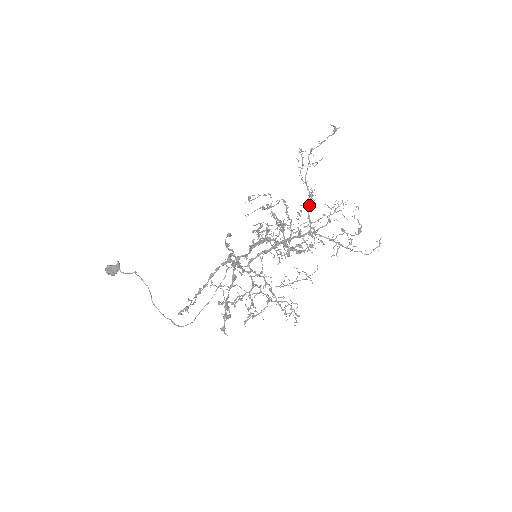
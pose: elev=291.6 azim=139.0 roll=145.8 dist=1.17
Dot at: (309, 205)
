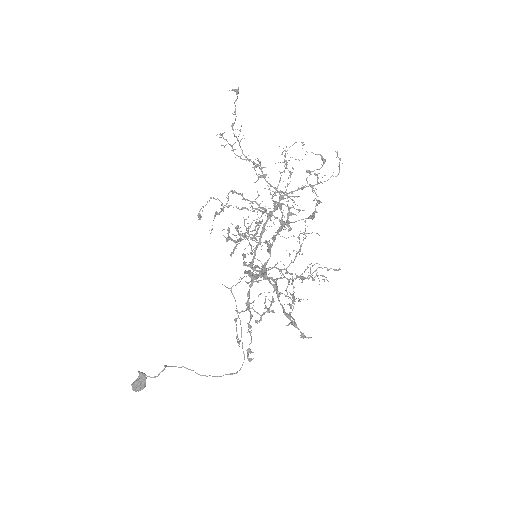
Dot at: (263, 175)
